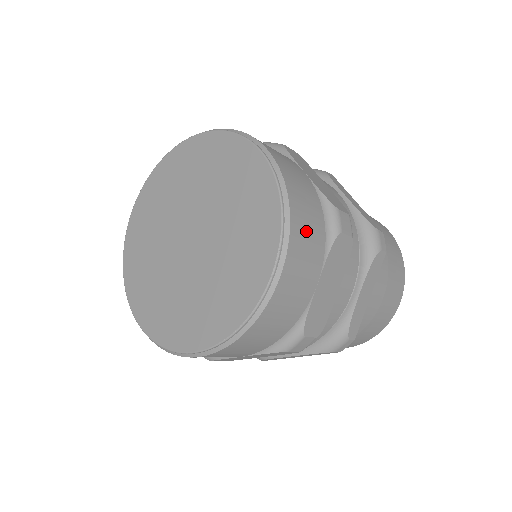
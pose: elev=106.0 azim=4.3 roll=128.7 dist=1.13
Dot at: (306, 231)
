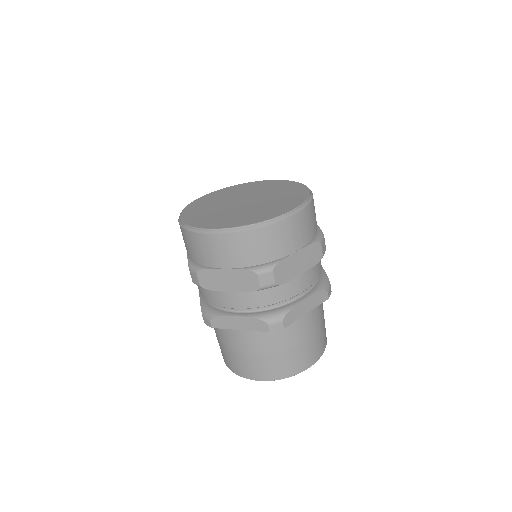
Dot at: (309, 220)
